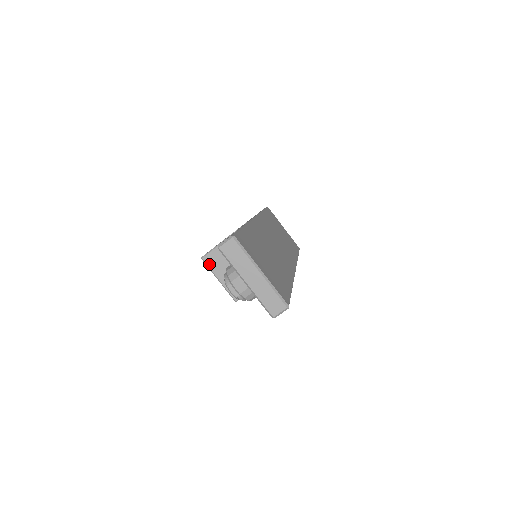
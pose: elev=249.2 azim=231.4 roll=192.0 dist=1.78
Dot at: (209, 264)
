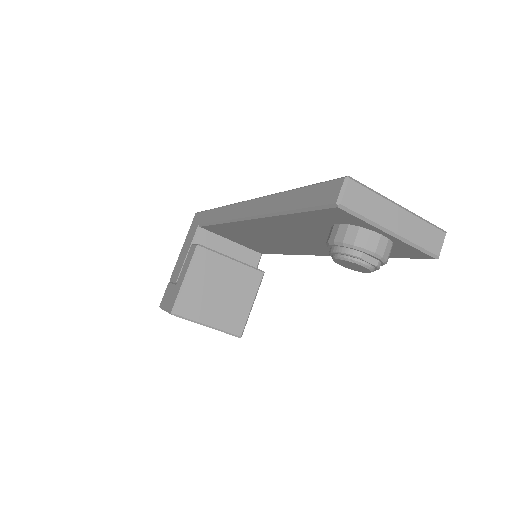
Dot at: (185, 314)
